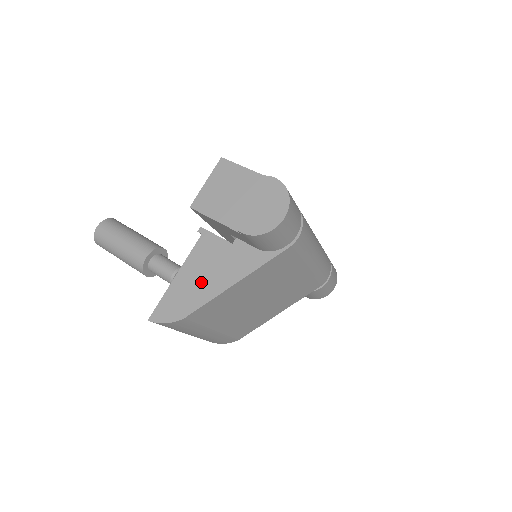
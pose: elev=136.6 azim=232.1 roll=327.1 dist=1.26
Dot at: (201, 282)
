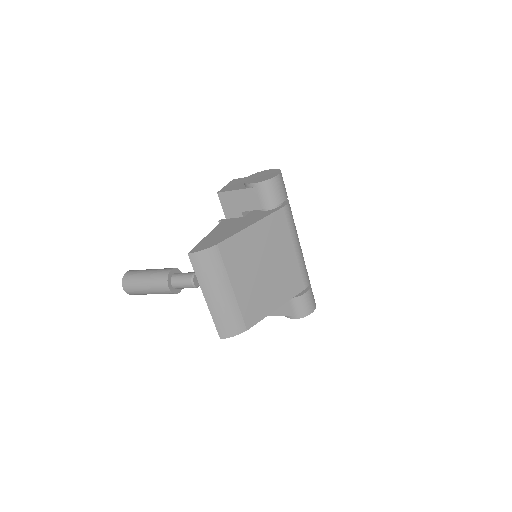
Dot at: (226, 232)
